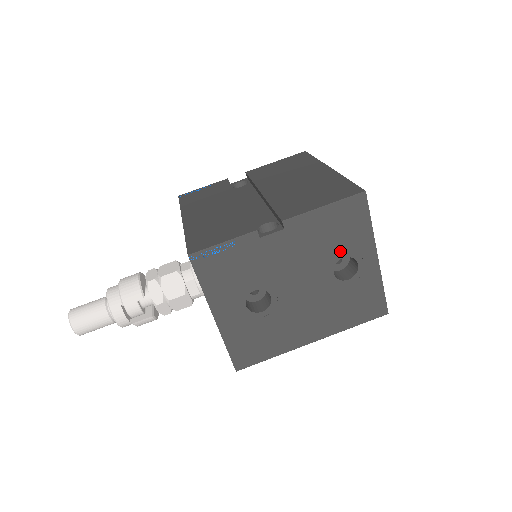
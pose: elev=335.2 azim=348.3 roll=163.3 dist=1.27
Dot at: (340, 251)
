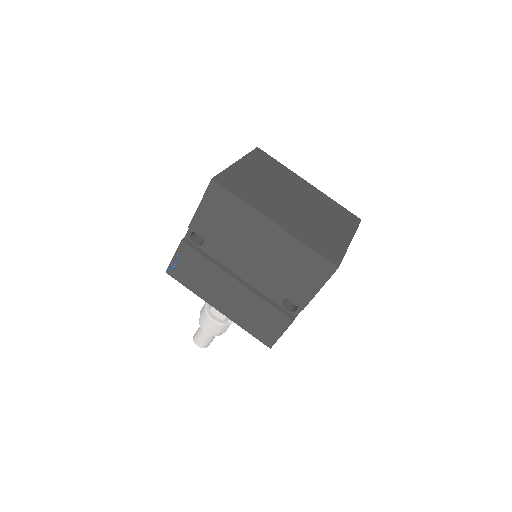
Dot at: occluded
